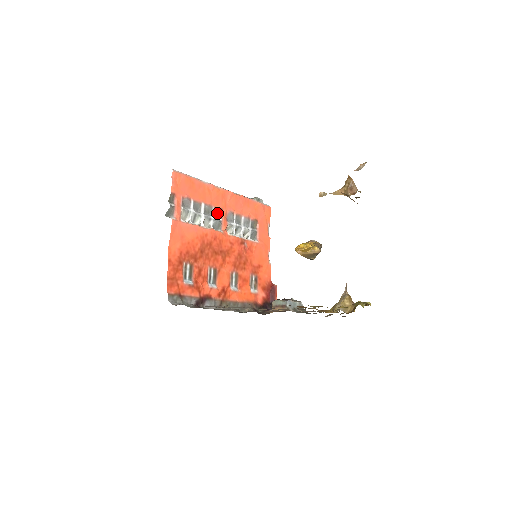
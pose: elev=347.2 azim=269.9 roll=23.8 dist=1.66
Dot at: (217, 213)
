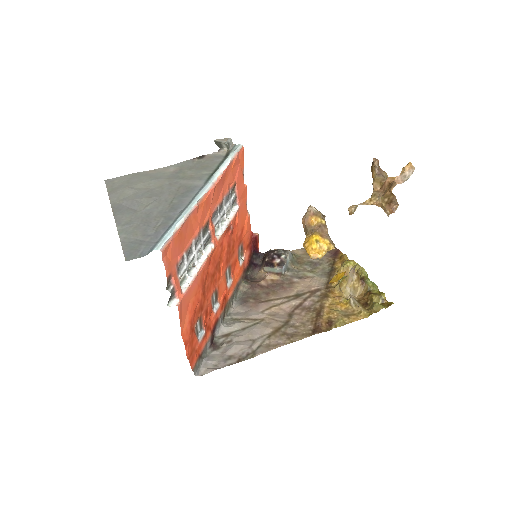
Dot at: (205, 230)
